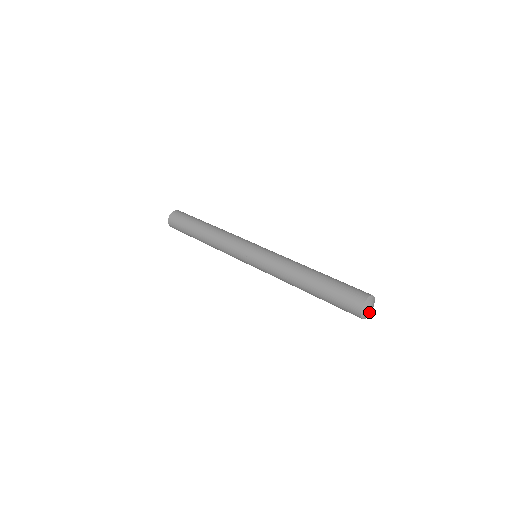
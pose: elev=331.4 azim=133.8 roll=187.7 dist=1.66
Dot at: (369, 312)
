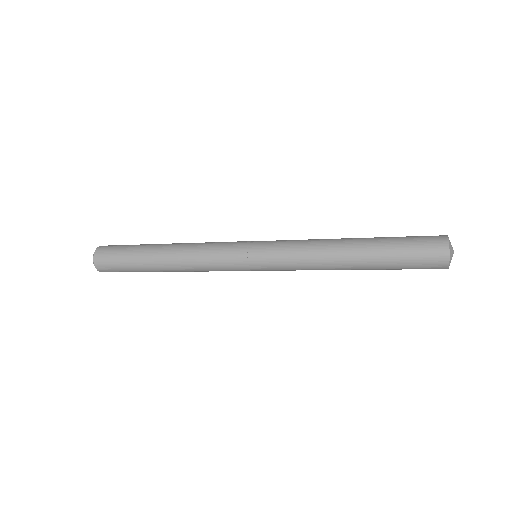
Dot at: (451, 257)
